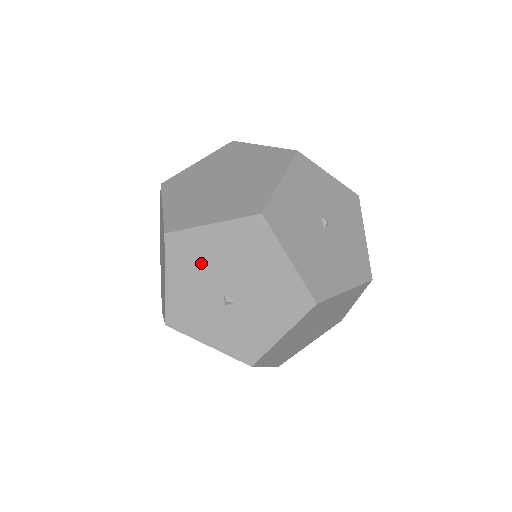
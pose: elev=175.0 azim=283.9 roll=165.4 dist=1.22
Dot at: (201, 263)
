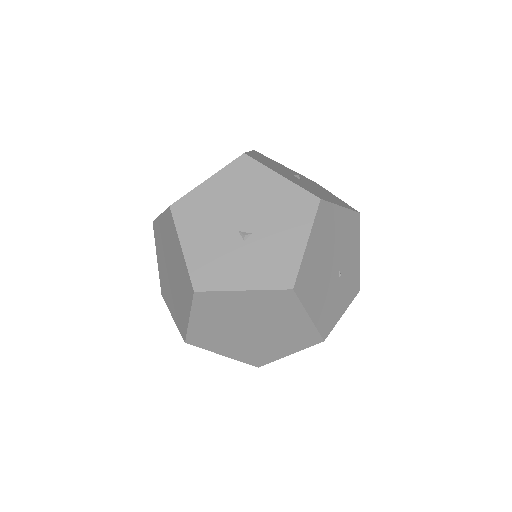
Dot at: (209, 215)
